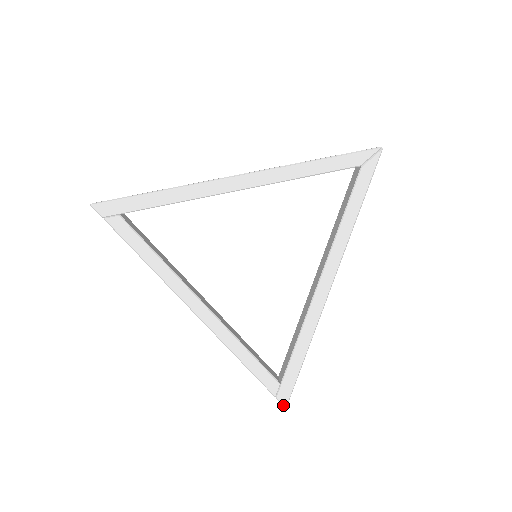
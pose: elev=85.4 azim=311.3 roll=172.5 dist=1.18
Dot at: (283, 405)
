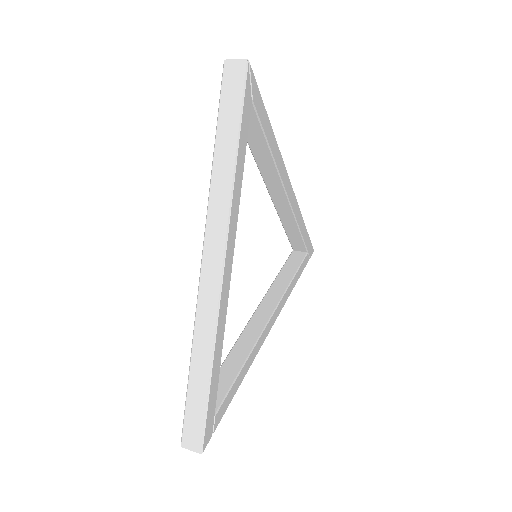
Dot at: occluded
